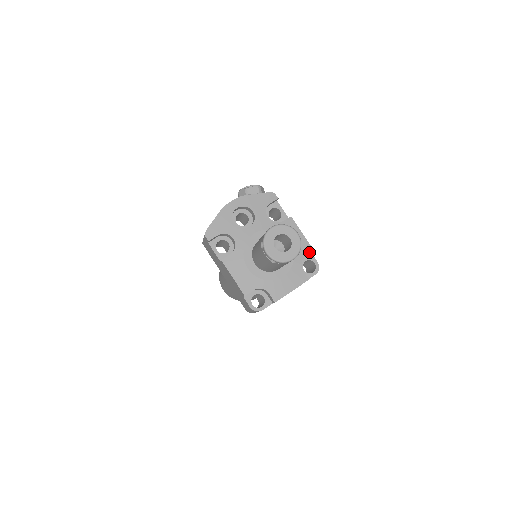
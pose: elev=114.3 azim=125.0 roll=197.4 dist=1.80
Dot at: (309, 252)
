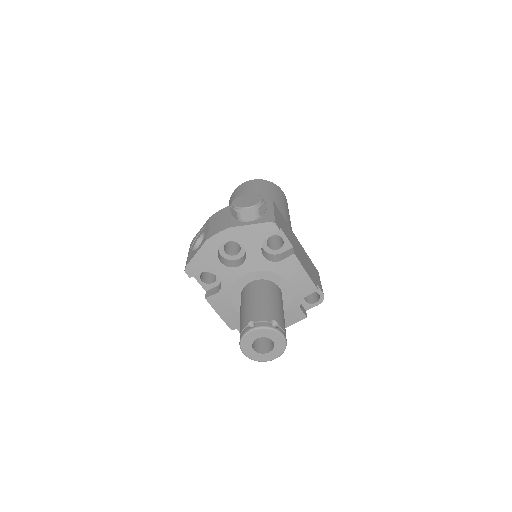
Dot at: (312, 292)
